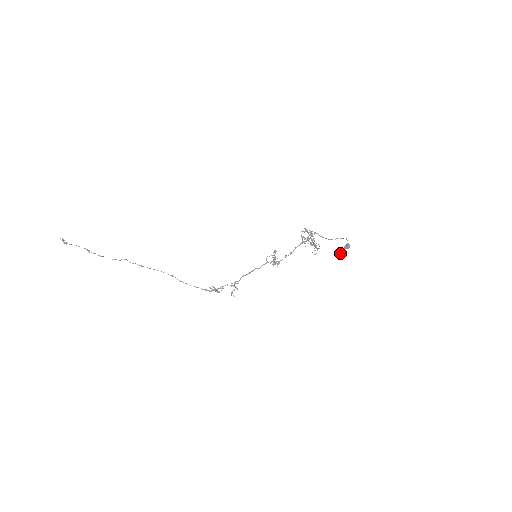
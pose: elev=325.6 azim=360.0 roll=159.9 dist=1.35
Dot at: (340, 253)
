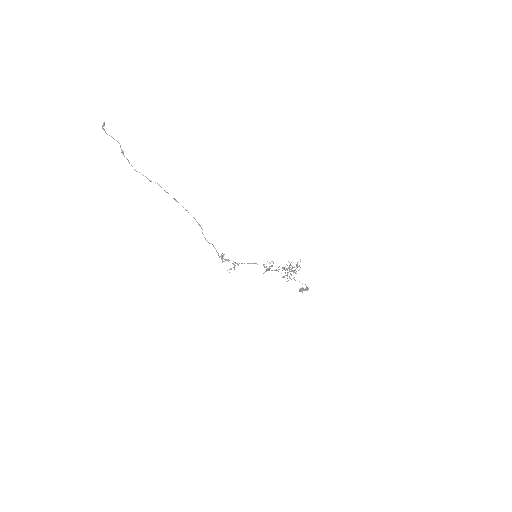
Dot at: (303, 290)
